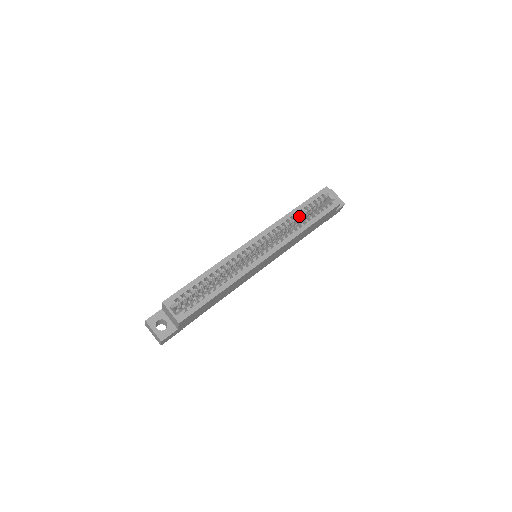
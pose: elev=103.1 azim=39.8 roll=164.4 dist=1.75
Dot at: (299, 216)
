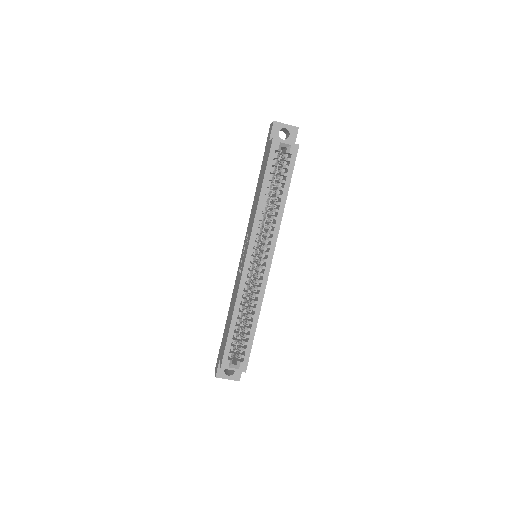
Dot at: (269, 195)
